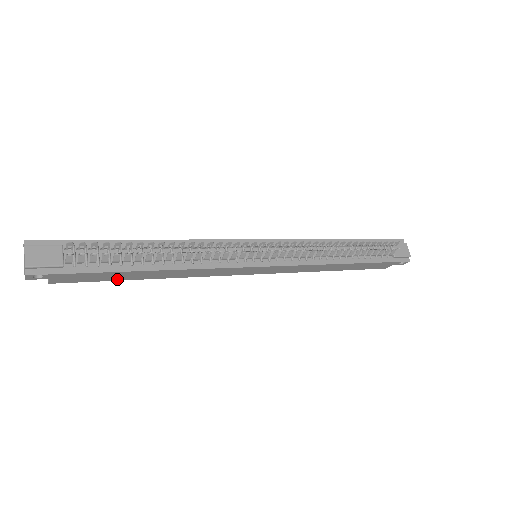
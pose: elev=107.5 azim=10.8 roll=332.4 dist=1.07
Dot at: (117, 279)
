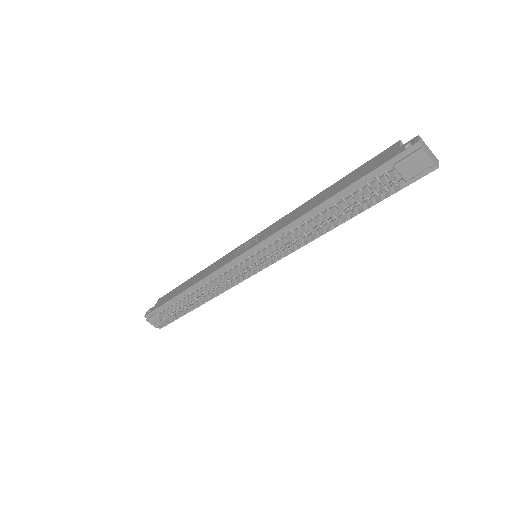
Dot at: occluded
